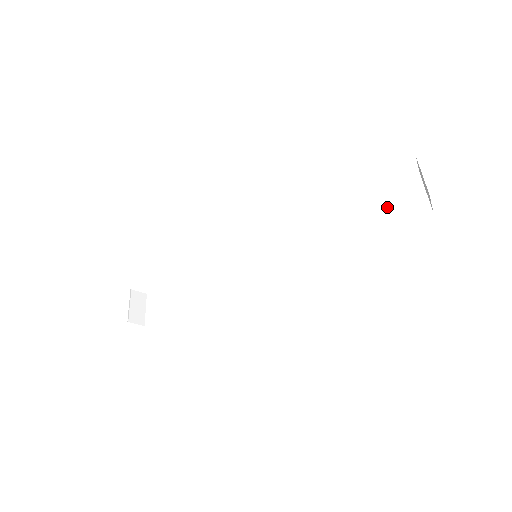
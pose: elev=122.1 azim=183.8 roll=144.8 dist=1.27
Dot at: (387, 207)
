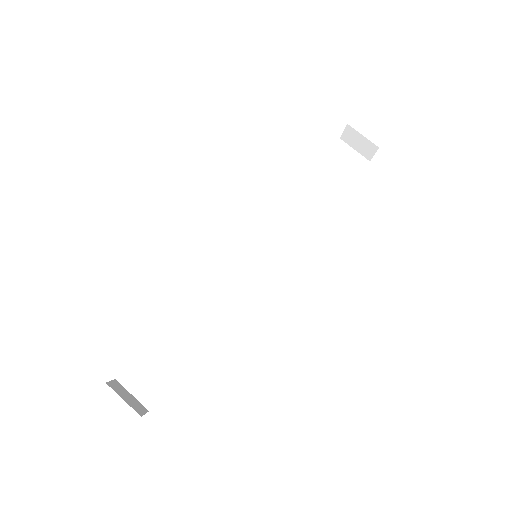
Dot at: (335, 170)
